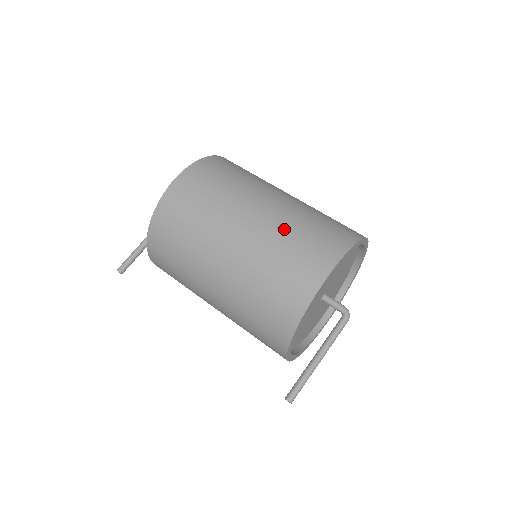
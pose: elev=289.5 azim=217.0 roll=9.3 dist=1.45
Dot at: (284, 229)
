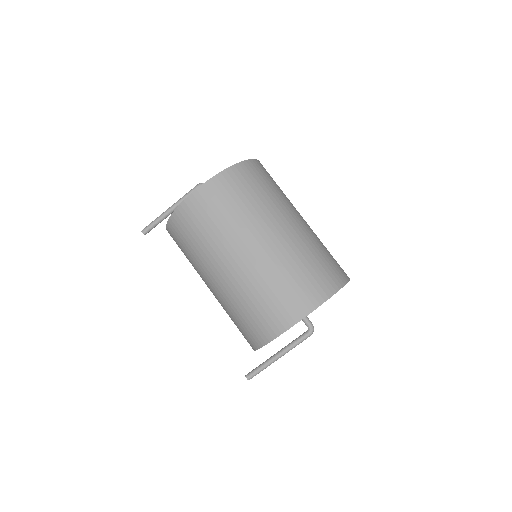
Dot at: (273, 272)
